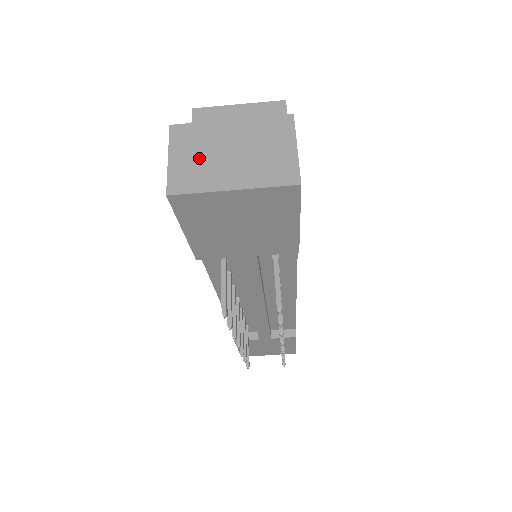
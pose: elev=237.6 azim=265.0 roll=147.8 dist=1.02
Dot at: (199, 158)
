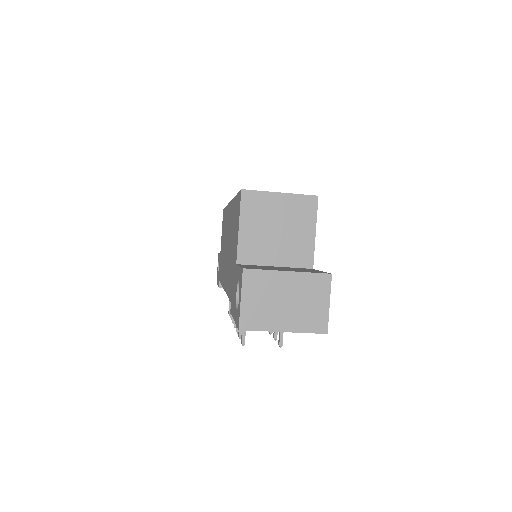
Dot at: (263, 302)
